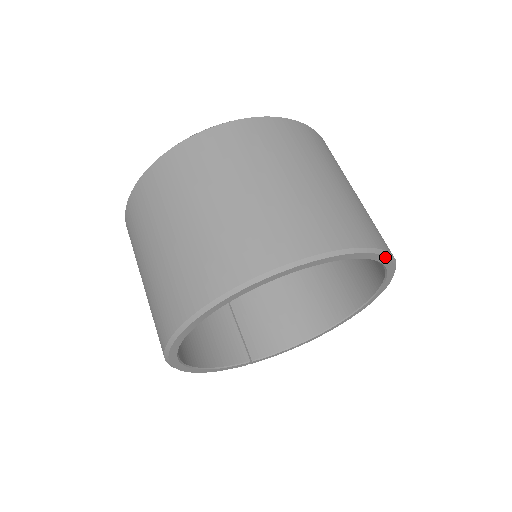
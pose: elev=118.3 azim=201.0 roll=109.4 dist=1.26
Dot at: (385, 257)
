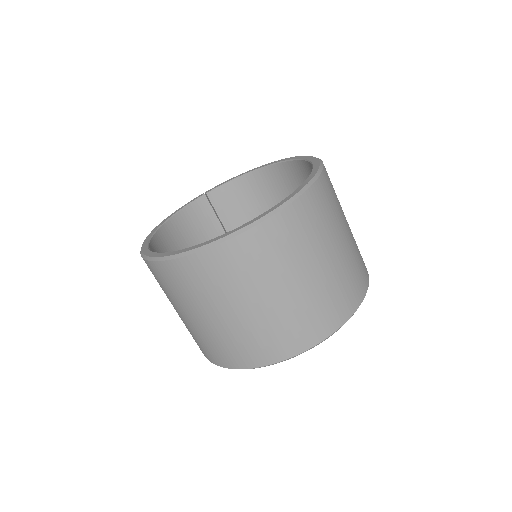
Dot at: occluded
